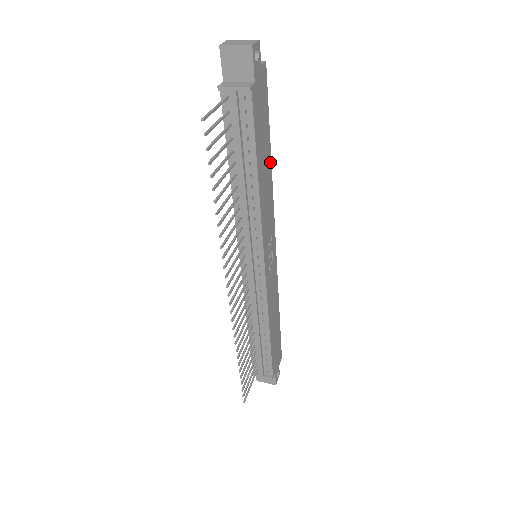
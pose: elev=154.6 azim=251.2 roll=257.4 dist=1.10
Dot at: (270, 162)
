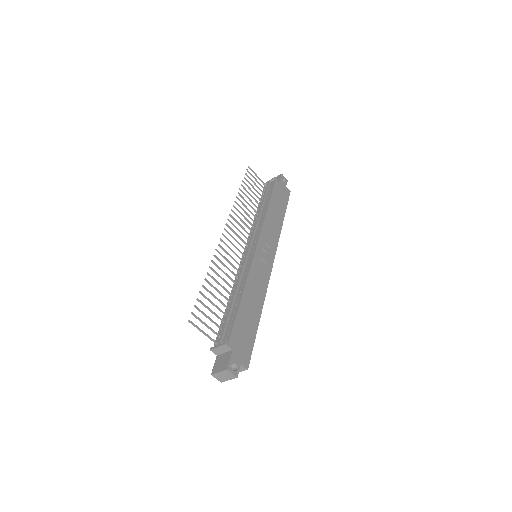
Dot at: (282, 221)
